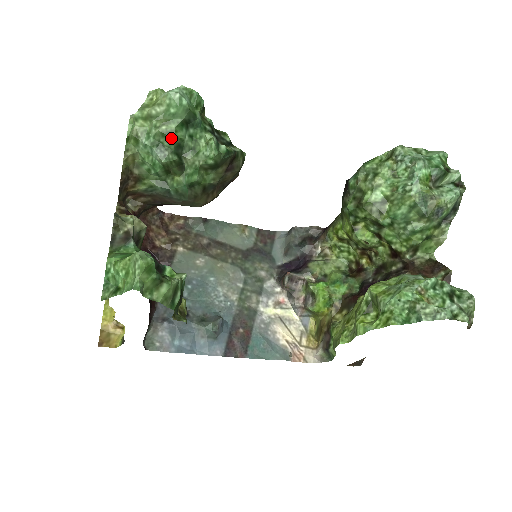
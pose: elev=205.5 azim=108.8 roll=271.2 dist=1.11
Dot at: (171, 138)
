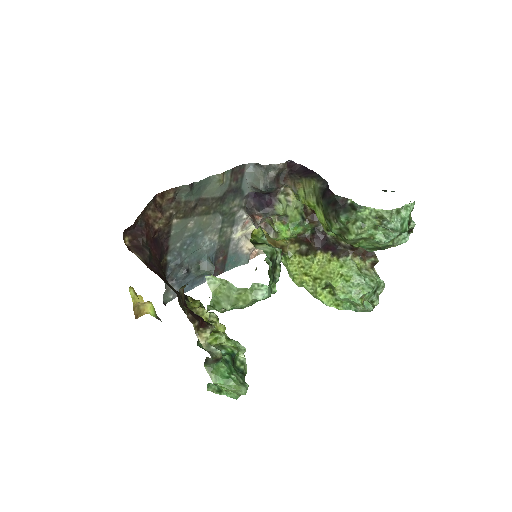
Dot at: occluded
